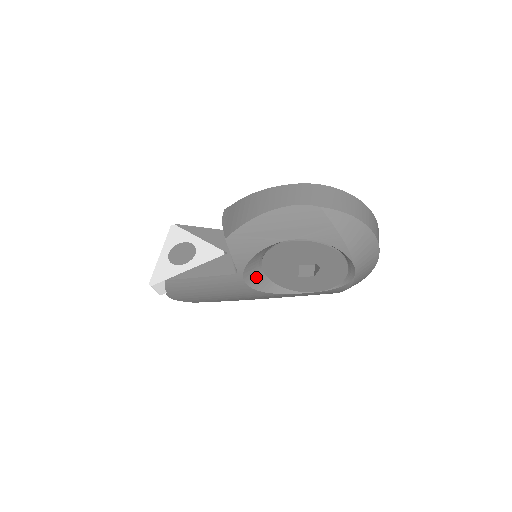
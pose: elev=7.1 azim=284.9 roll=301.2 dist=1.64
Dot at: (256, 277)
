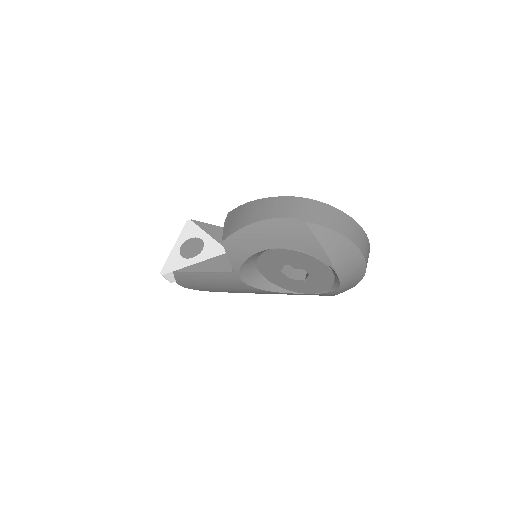
Dot at: (253, 276)
